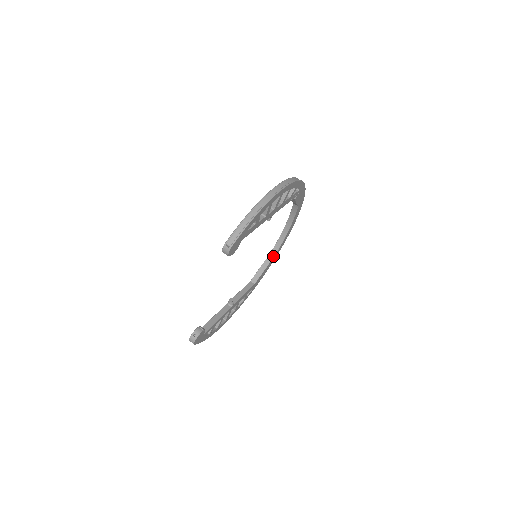
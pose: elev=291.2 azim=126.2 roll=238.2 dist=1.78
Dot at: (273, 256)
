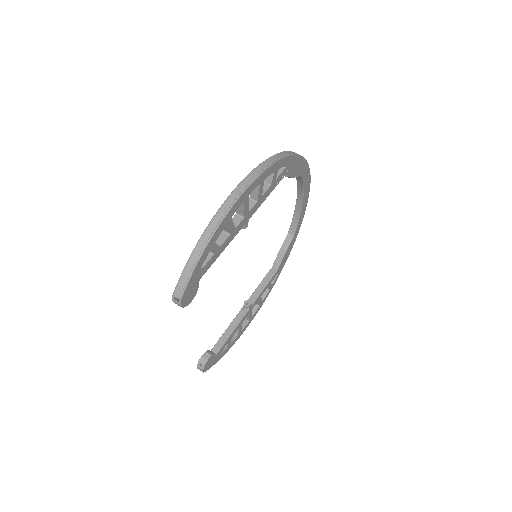
Dot at: (293, 232)
